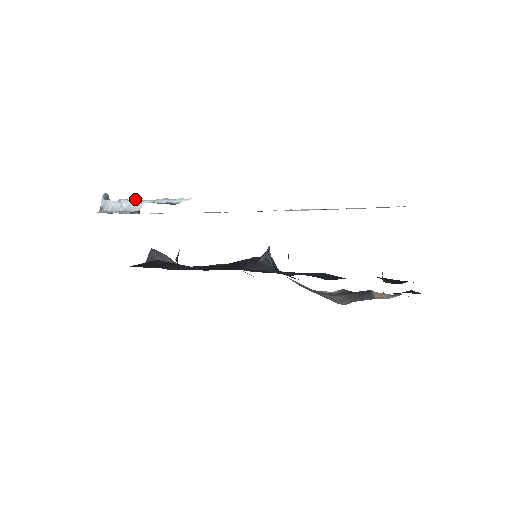
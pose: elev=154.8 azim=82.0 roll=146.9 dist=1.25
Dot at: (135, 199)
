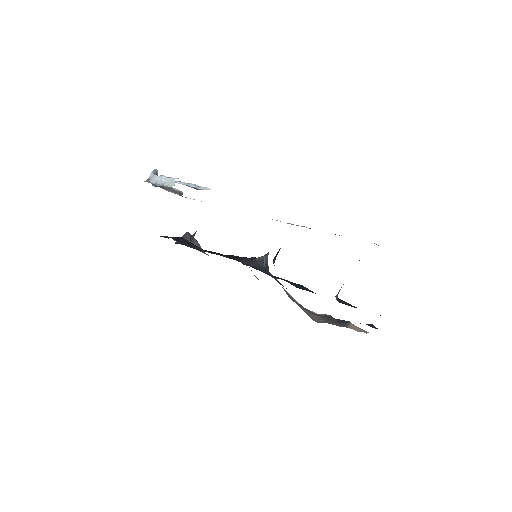
Dot at: (172, 178)
